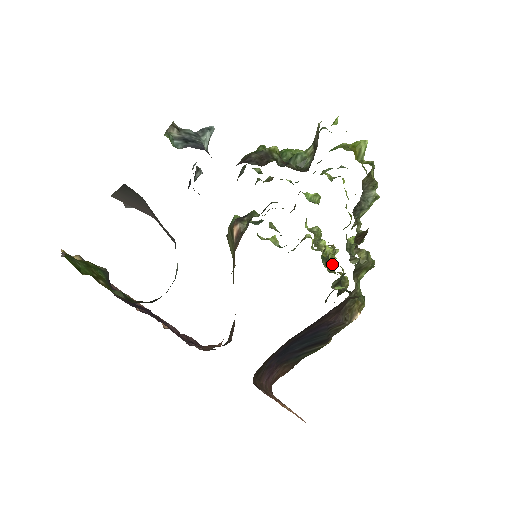
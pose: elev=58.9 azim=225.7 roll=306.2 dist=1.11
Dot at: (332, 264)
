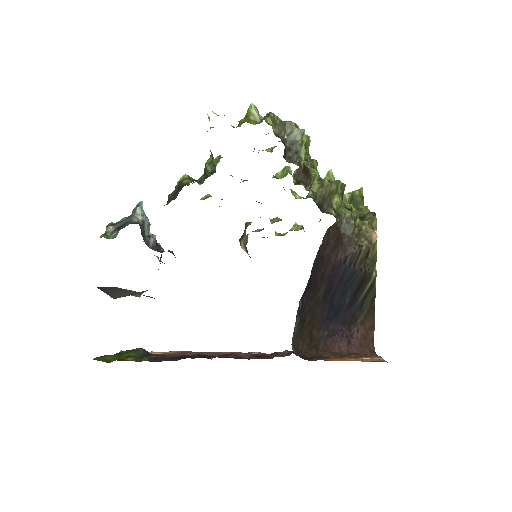
Dot at: occluded
